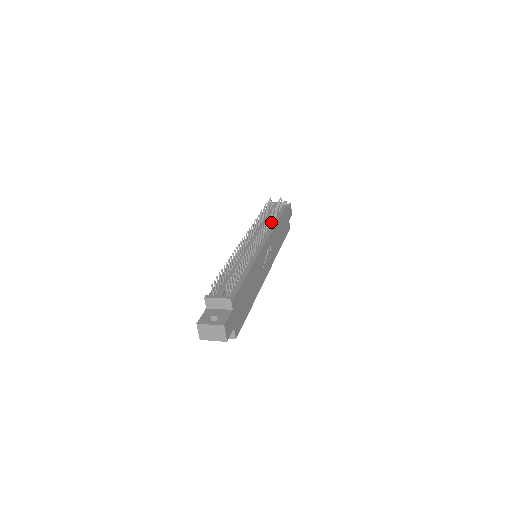
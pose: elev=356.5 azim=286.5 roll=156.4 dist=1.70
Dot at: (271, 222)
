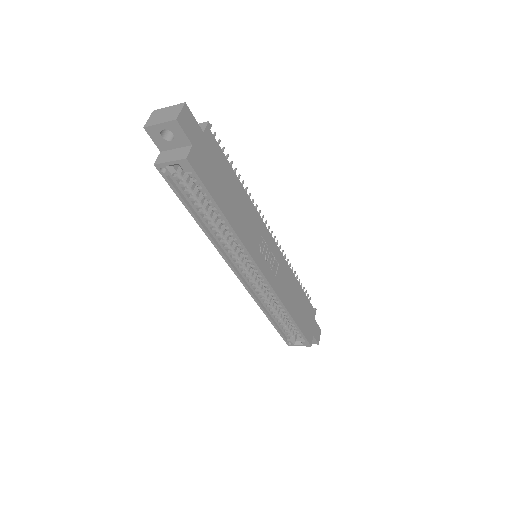
Dot at: occluded
